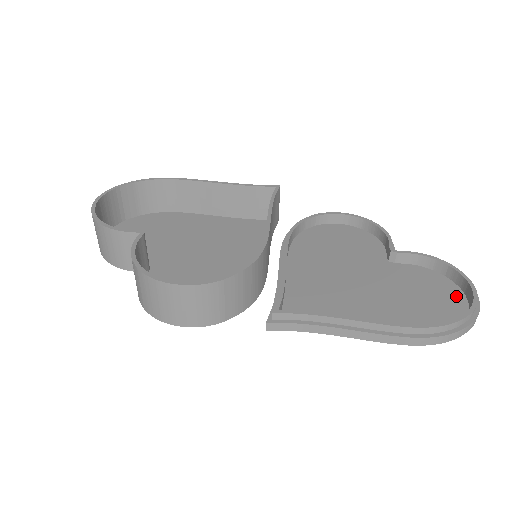
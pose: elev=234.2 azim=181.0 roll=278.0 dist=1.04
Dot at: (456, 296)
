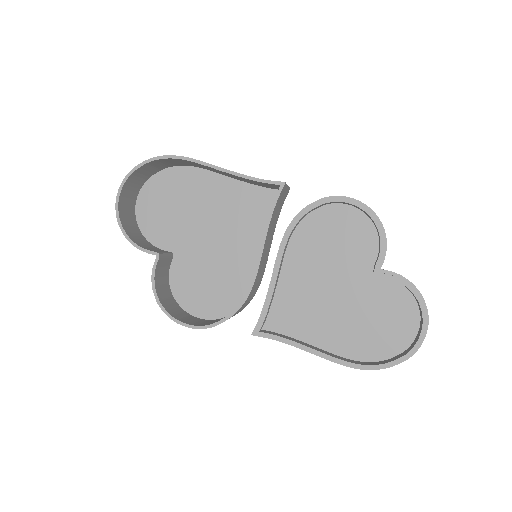
Dot at: (411, 326)
